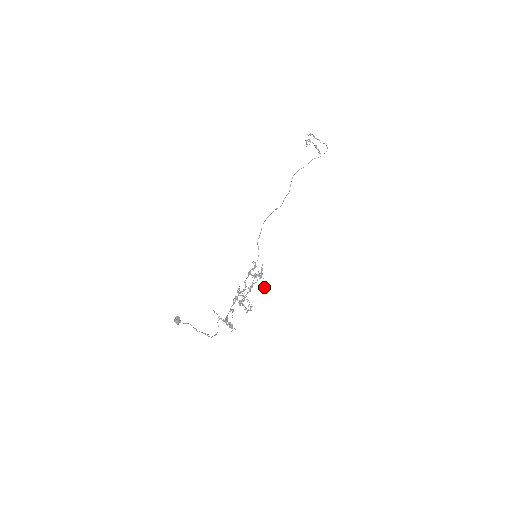
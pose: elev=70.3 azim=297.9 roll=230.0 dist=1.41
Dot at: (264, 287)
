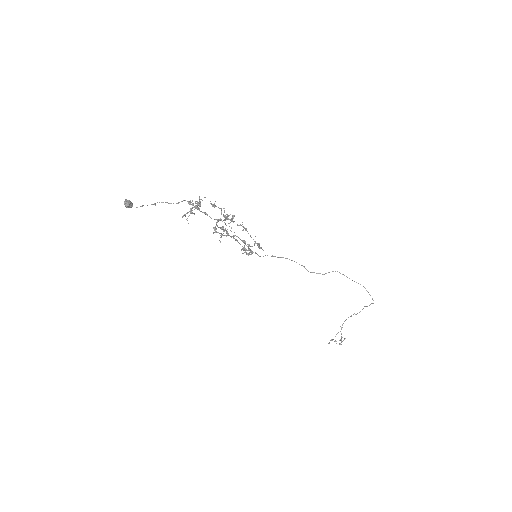
Dot at: occluded
